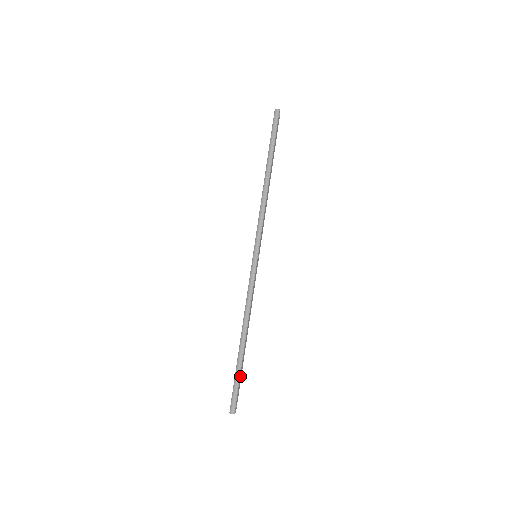
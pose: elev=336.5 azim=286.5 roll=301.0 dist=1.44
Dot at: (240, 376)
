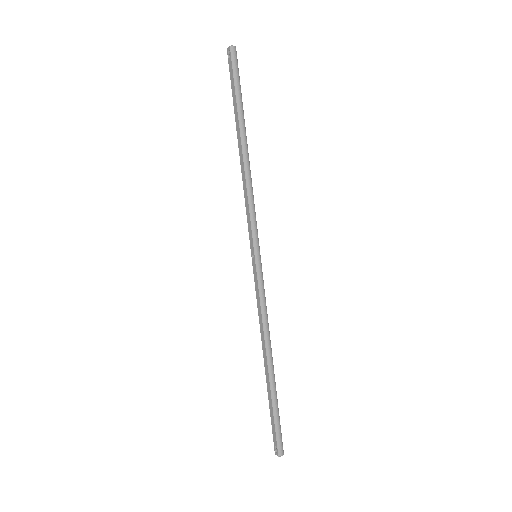
Dot at: (277, 409)
